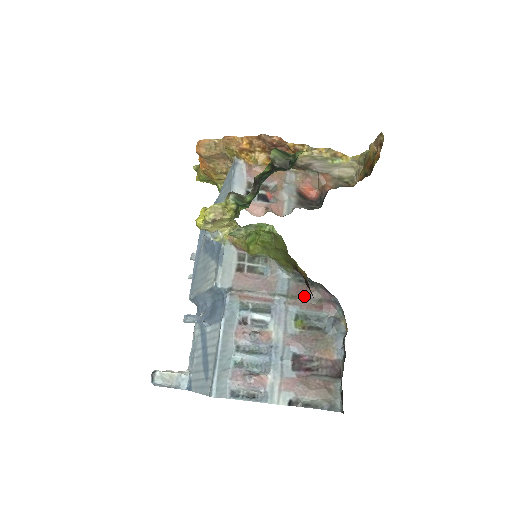
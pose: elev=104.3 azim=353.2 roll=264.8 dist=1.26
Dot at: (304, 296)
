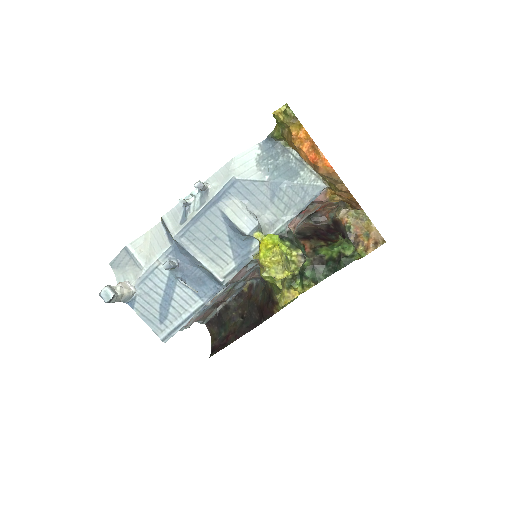
Dot at: occluded
